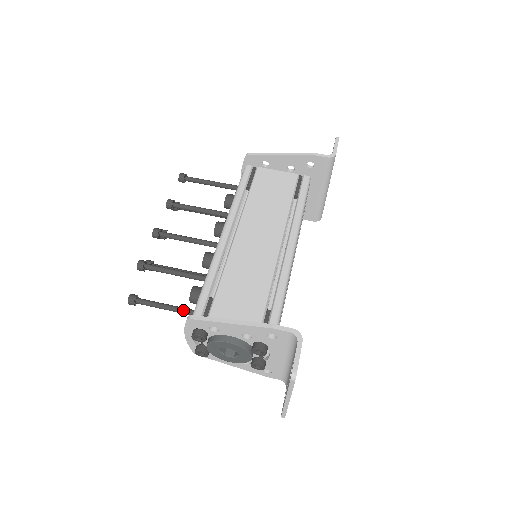
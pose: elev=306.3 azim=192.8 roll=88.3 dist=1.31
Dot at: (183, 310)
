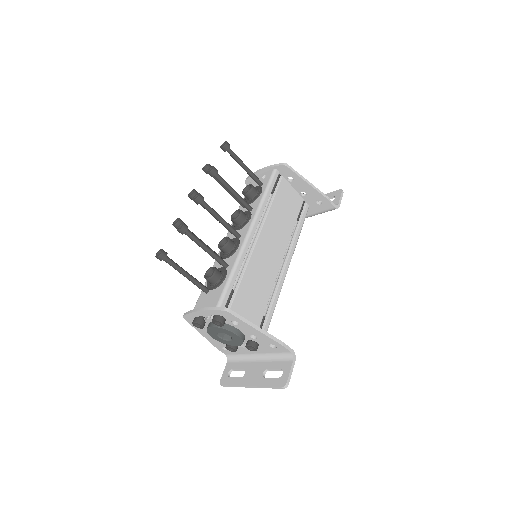
Dot at: (198, 283)
